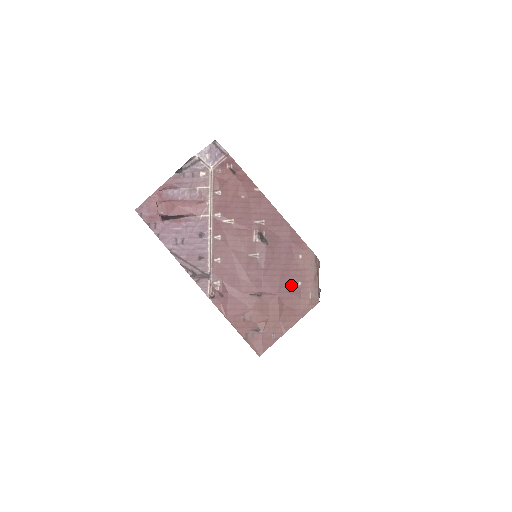
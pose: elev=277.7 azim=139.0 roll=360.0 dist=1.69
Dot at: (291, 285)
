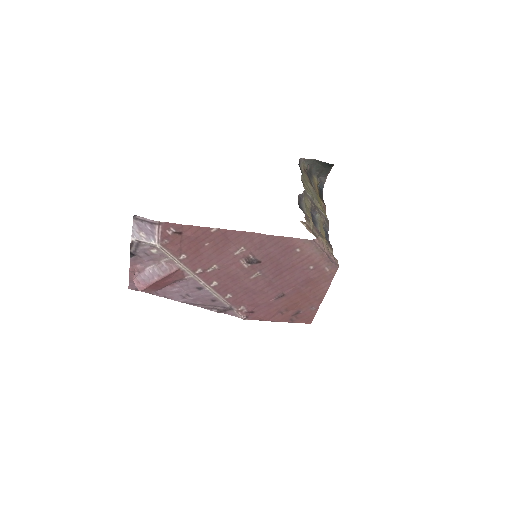
Dot at: (304, 273)
